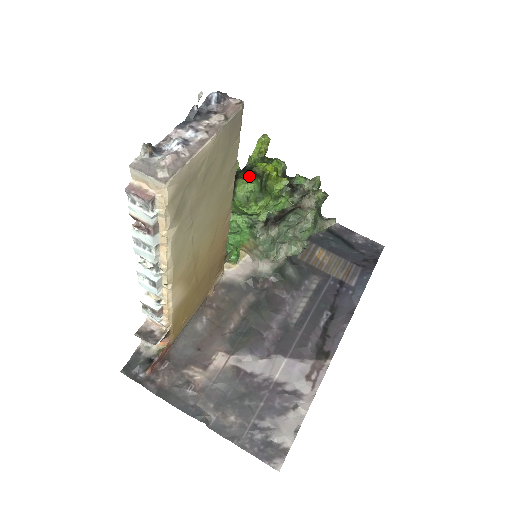
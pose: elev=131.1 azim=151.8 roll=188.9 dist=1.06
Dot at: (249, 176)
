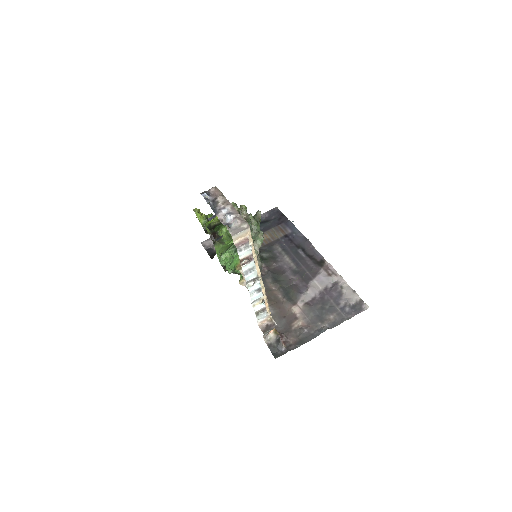
Dot at: (219, 226)
